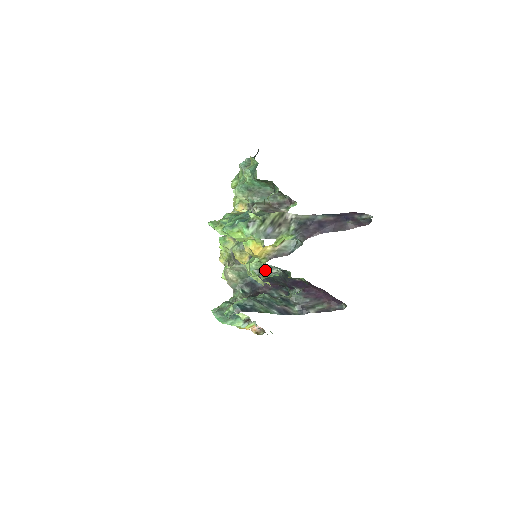
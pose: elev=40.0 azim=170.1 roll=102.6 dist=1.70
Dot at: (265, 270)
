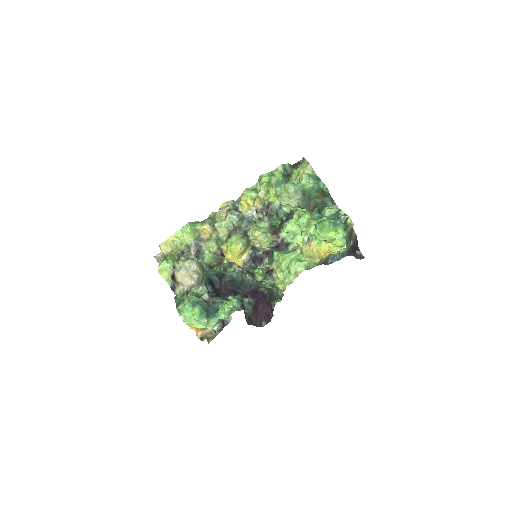
Dot at: (269, 272)
